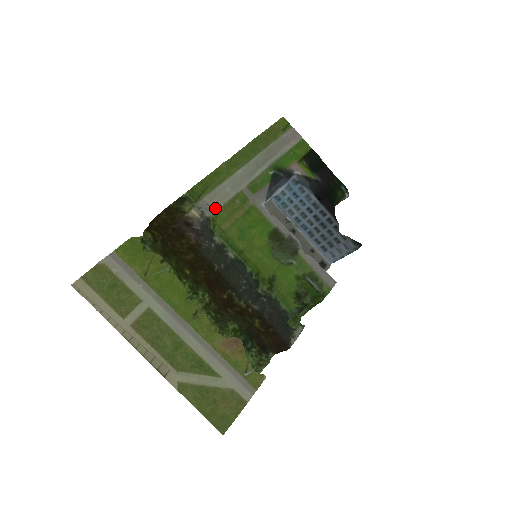
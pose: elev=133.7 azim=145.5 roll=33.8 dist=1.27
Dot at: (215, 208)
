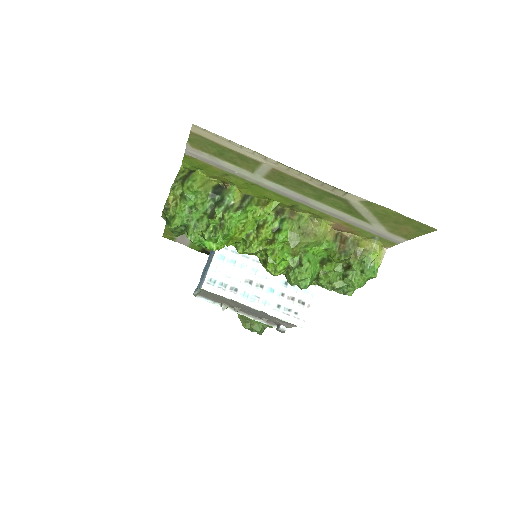
Dot at: occluded
